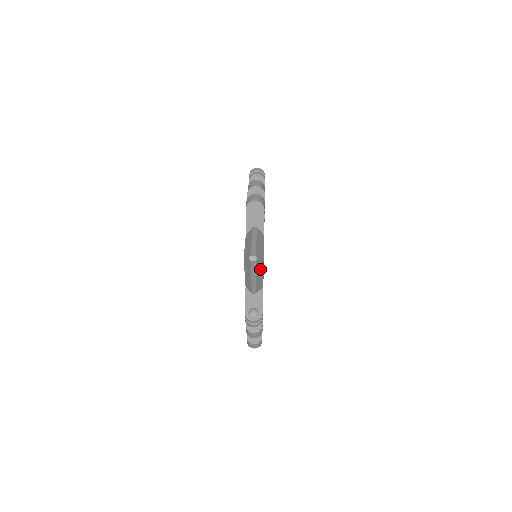
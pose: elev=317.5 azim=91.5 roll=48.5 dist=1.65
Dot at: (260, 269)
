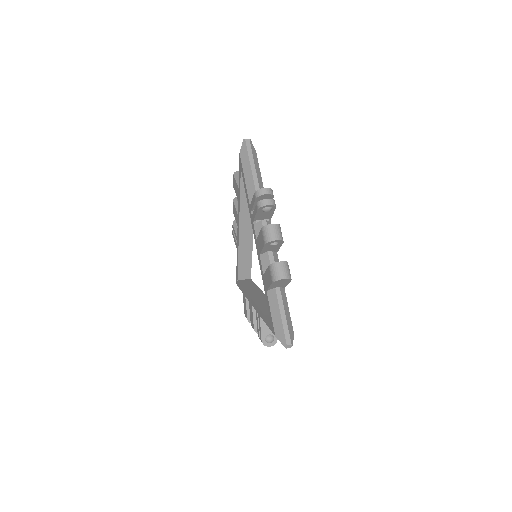
Dot at: occluded
